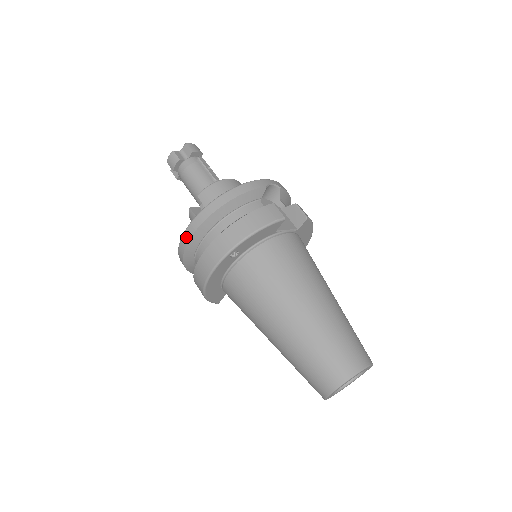
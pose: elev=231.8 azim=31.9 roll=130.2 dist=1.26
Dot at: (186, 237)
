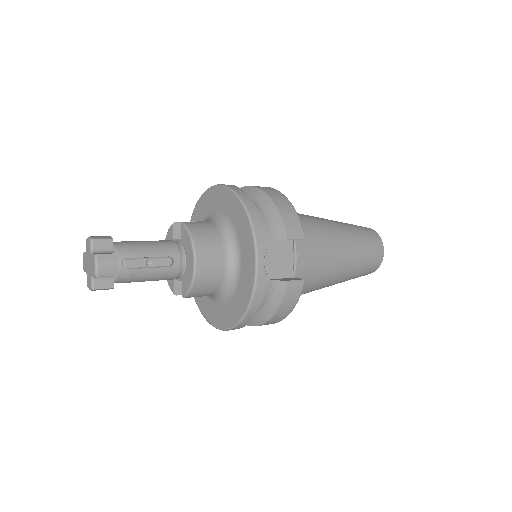
Dot at: occluded
